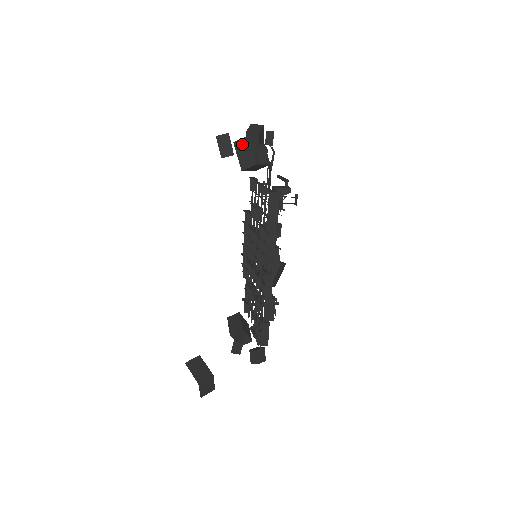
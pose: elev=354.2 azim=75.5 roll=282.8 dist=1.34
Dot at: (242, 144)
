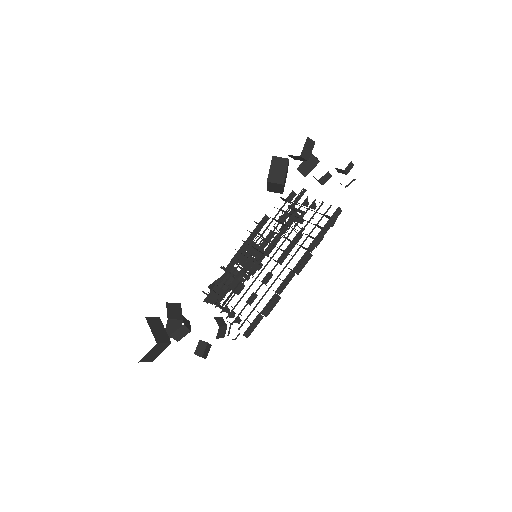
Dot at: (280, 162)
